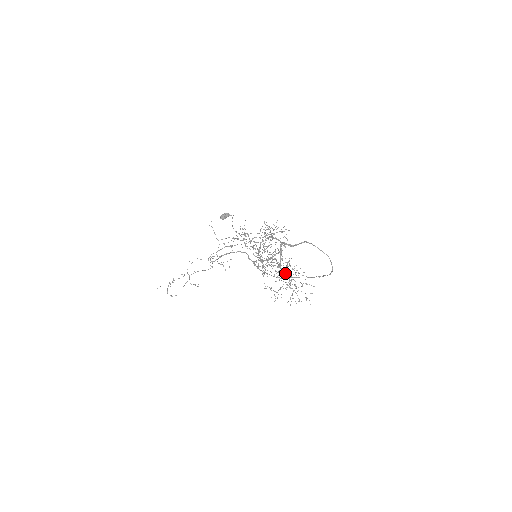
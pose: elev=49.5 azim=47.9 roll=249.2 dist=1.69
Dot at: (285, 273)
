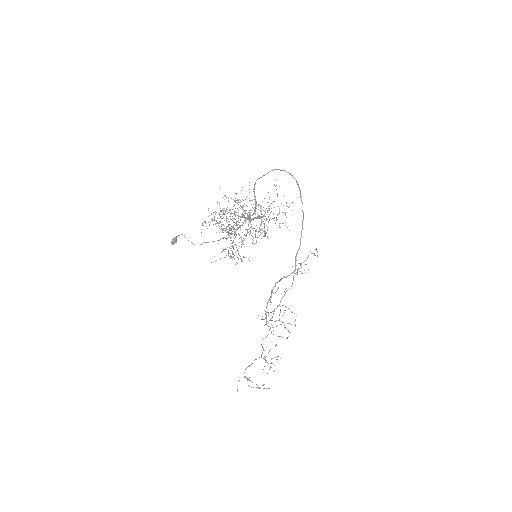
Dot at: (234, 204)
